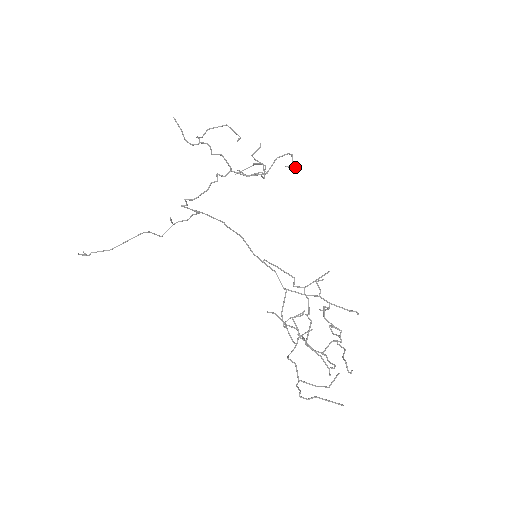
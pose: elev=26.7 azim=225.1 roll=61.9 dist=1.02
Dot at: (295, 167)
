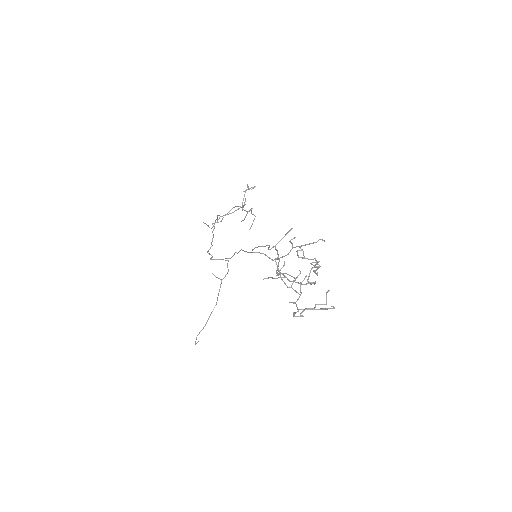
Dot at: (250, 188)
